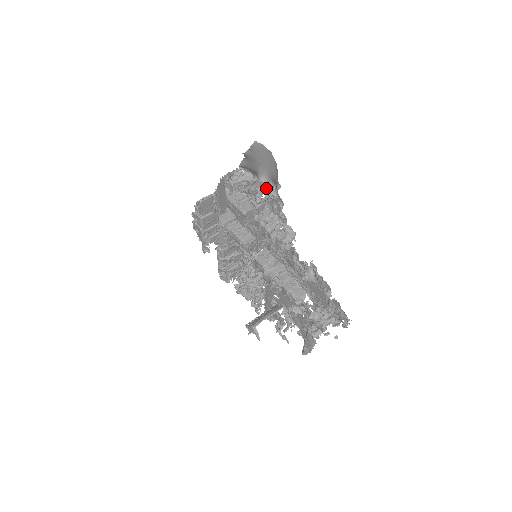
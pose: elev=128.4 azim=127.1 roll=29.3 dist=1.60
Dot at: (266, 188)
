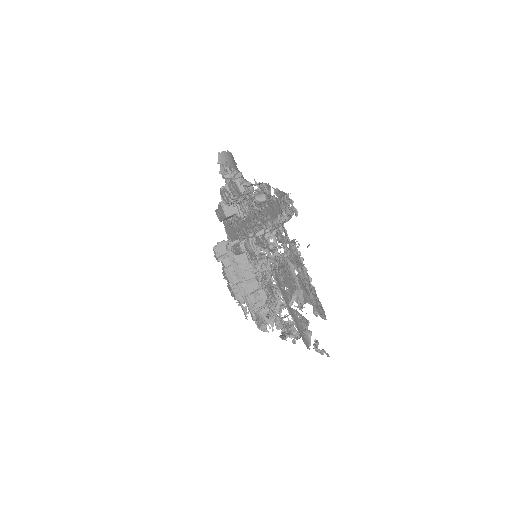
Dot at: occluded
